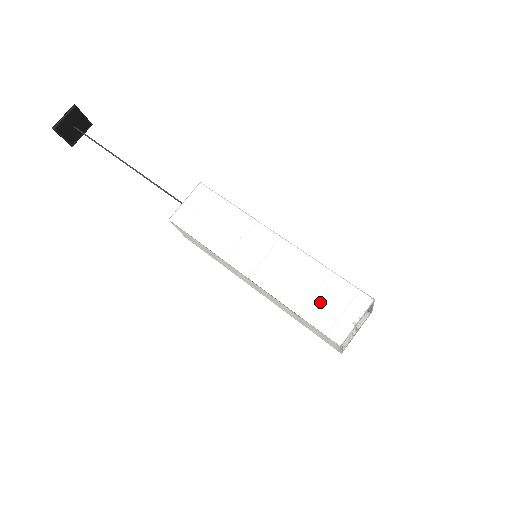
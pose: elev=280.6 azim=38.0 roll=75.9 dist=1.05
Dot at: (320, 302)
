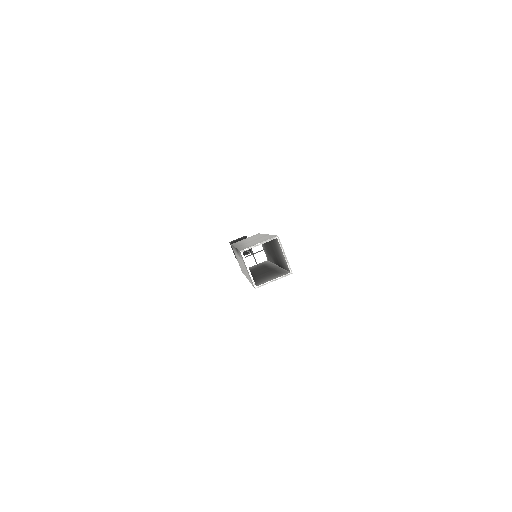
Dot at: (253, 243)
